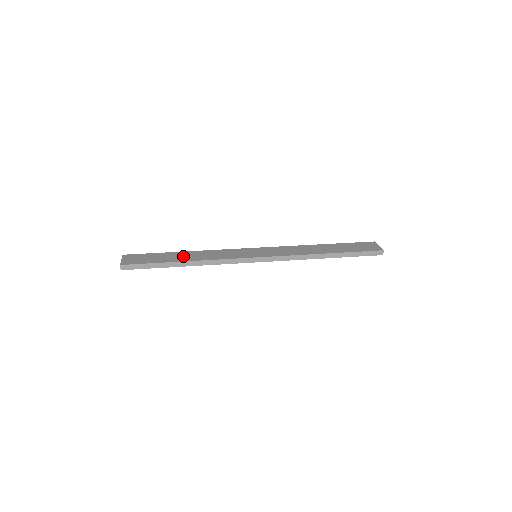
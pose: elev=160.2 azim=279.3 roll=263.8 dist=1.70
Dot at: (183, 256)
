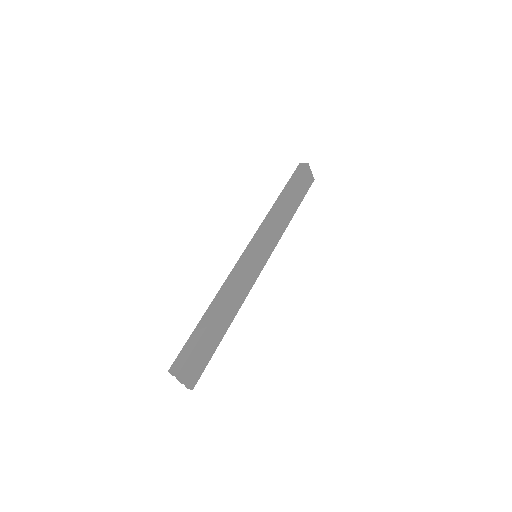
Dot at: (223, 320)
